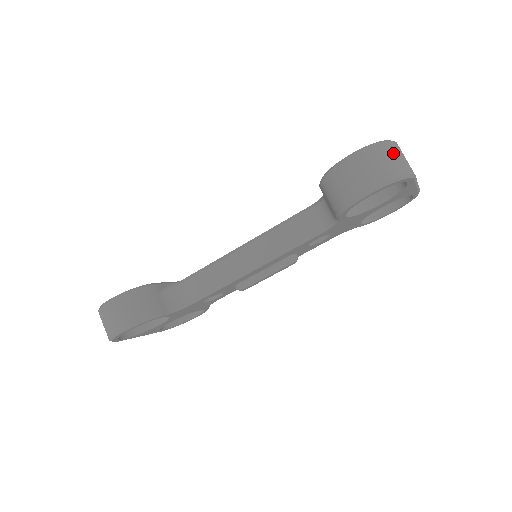
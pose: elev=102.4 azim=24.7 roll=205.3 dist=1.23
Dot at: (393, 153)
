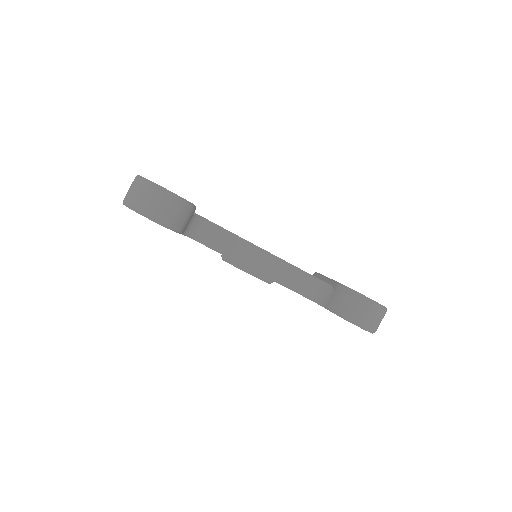
Dot at: occluded
